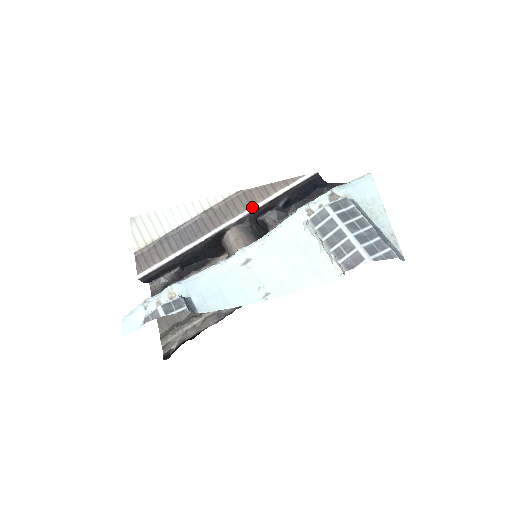
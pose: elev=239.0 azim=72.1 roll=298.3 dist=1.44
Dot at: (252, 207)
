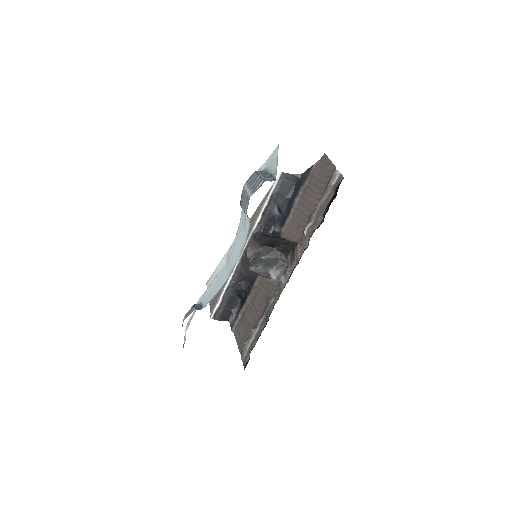
Dot at: (254, 226)
